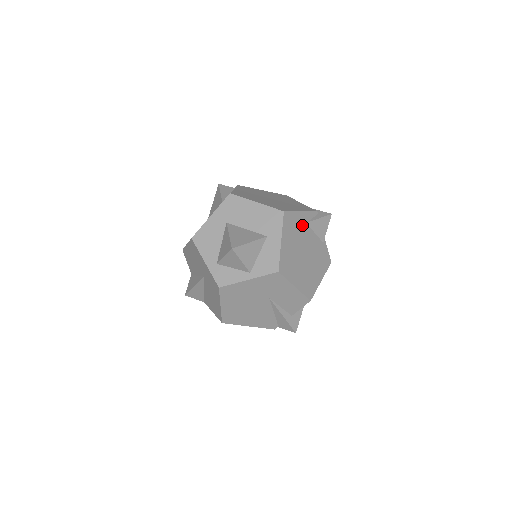
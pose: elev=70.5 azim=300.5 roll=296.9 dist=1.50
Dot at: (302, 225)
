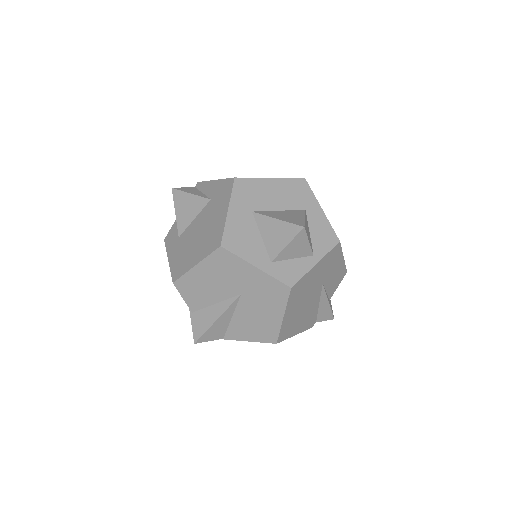
Dot at: occluded
